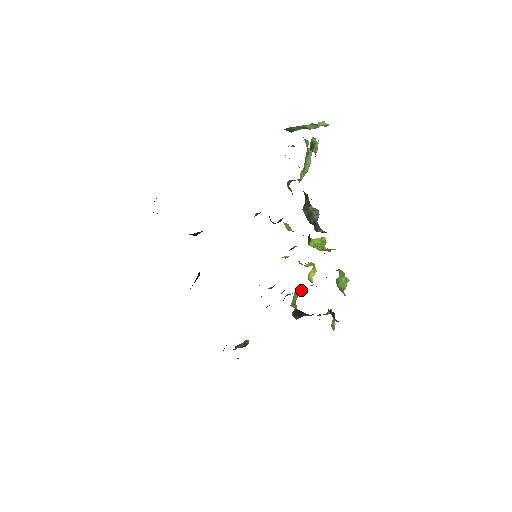
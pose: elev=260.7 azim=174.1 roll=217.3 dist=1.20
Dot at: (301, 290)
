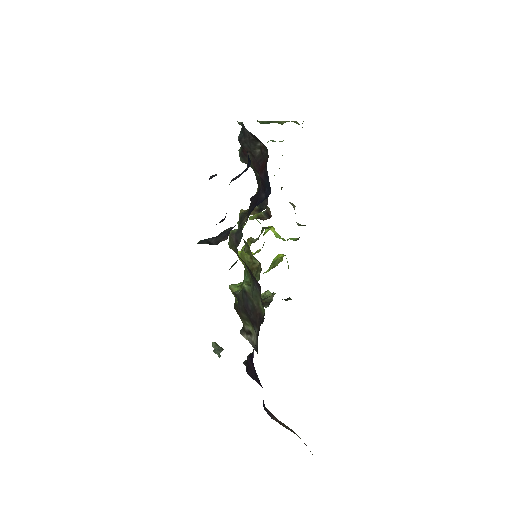
Dot at: occluded
